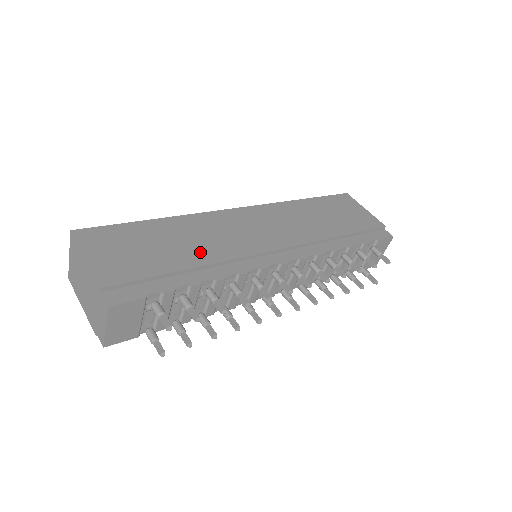
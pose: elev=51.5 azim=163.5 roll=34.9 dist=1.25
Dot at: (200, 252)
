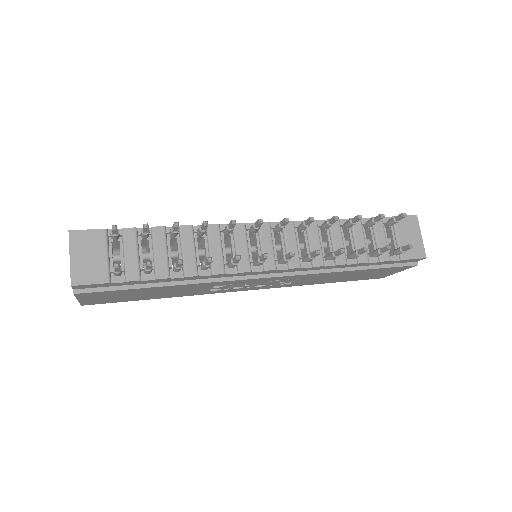
Dot at: occluded
